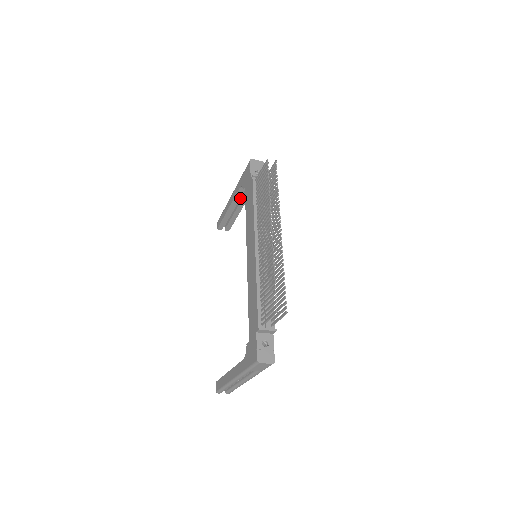
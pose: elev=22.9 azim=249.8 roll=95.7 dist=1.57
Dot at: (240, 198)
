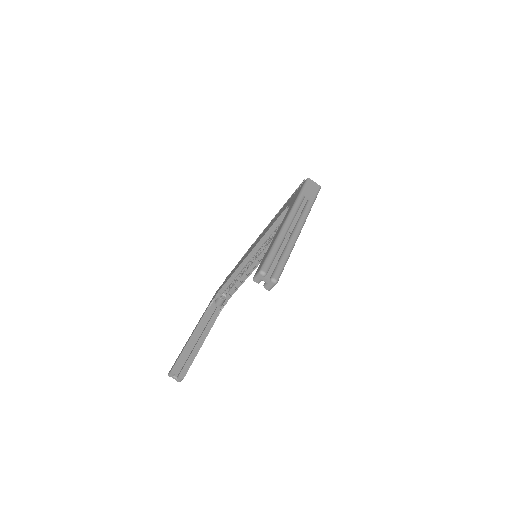
Dot at: (203, 329)
